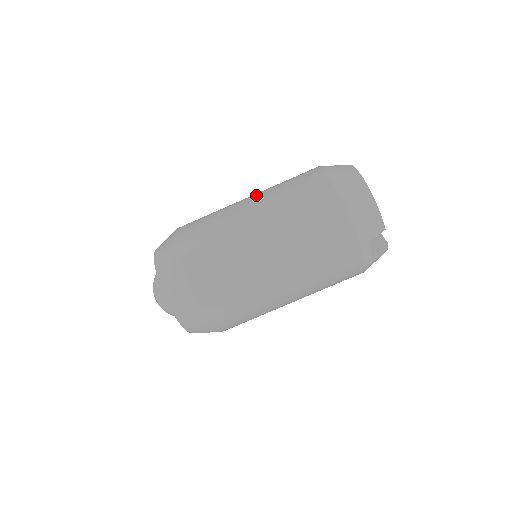
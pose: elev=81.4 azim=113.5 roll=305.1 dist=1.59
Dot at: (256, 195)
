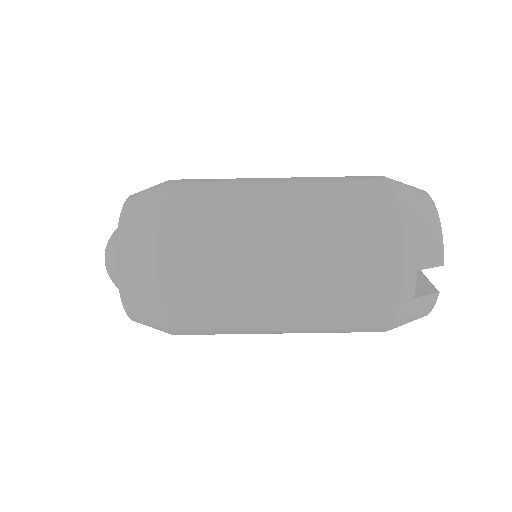
Dot at: occluded
